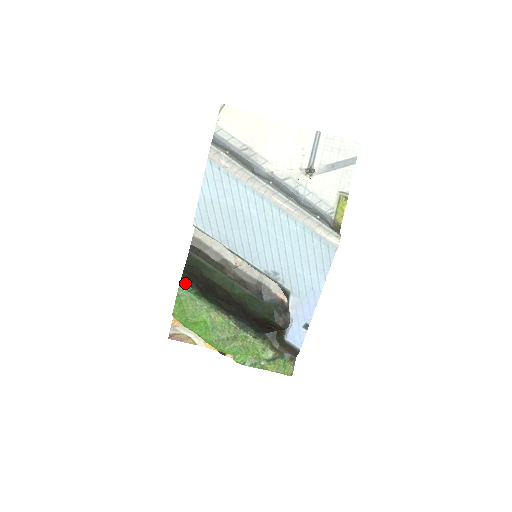
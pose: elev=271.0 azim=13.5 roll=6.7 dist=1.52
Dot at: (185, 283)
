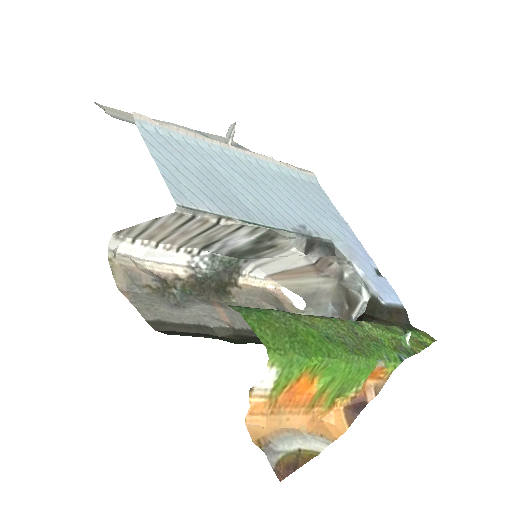
Dot at: occluded
